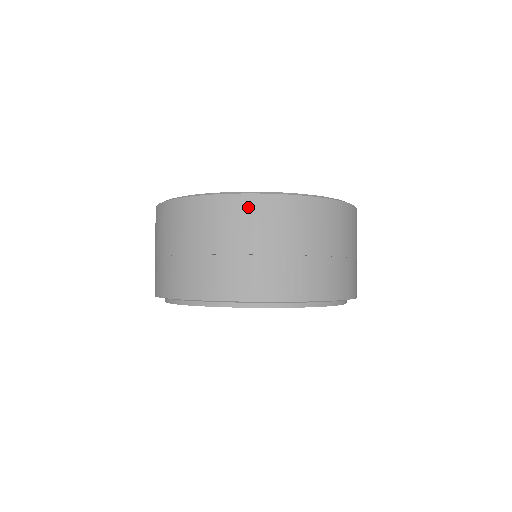
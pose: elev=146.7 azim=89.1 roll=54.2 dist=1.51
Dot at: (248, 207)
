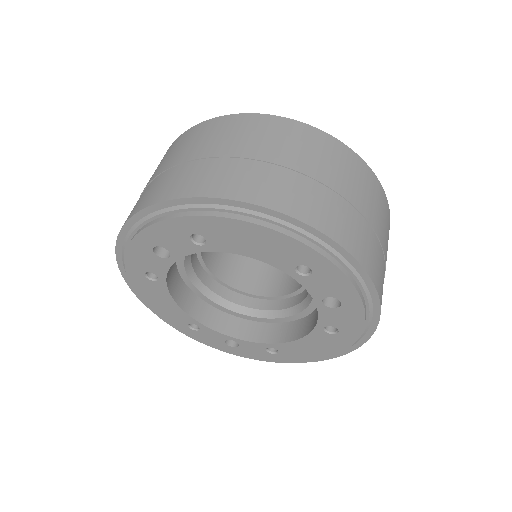
Dot at: (210, 127)
